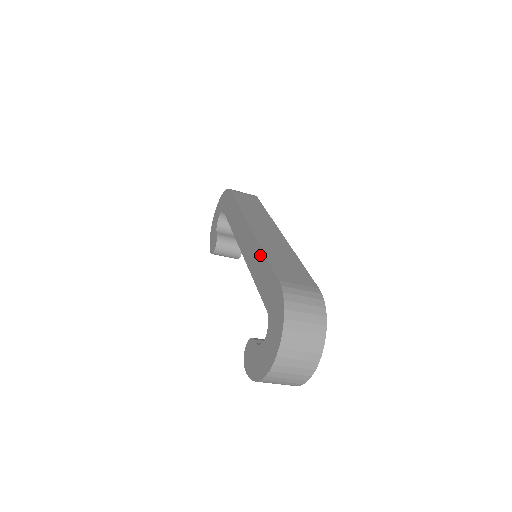
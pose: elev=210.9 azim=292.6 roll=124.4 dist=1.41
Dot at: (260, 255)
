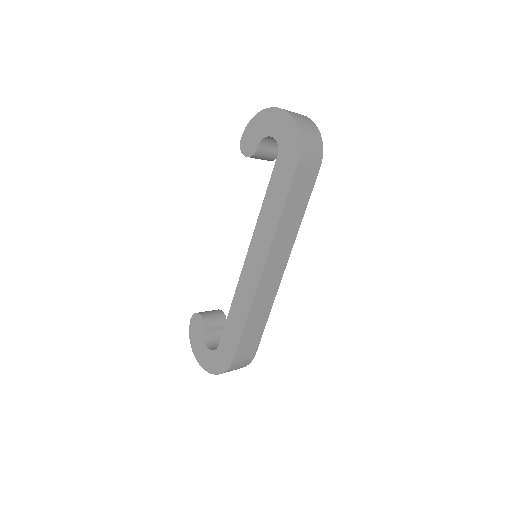
Dot at: (244, 314)
